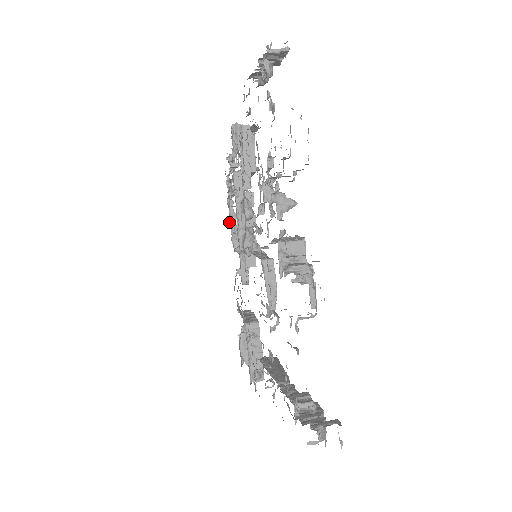
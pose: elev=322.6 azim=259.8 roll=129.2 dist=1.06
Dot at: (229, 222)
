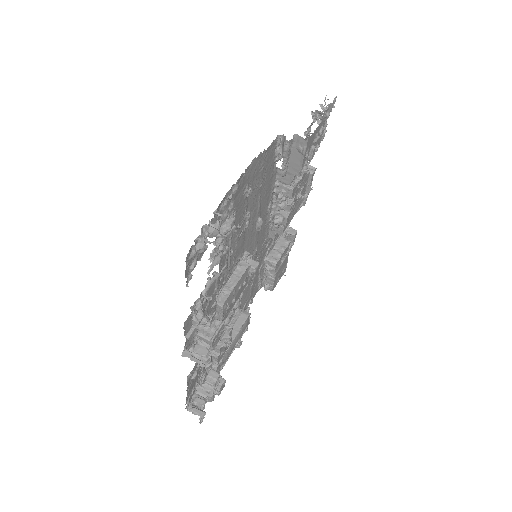
Dot at: occluded
